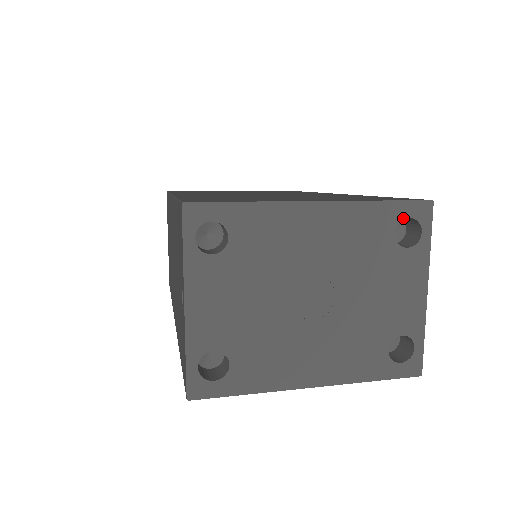
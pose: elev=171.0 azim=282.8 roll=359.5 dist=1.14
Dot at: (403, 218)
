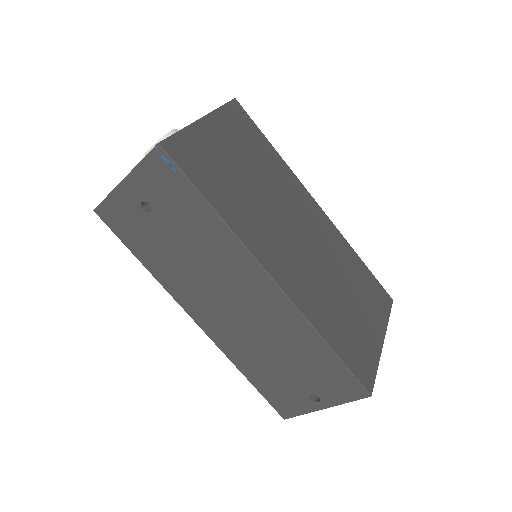
Dot at: occluded
